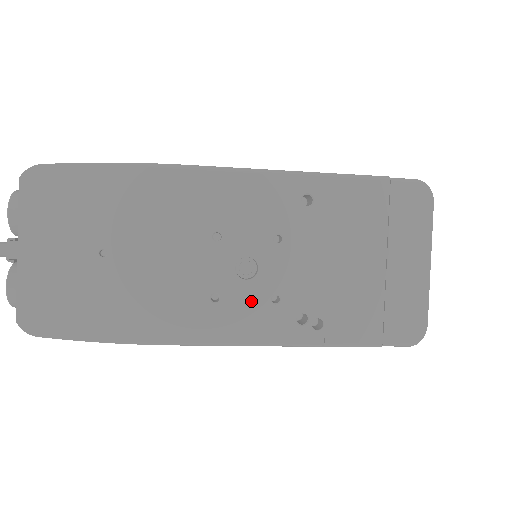
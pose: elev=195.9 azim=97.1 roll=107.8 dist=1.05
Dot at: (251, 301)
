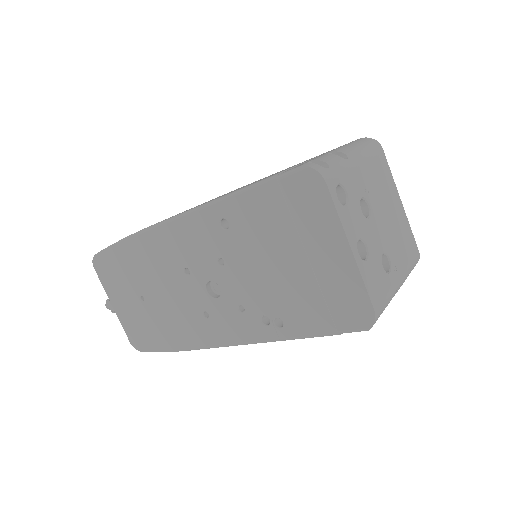
Dot at: (227, 313)
